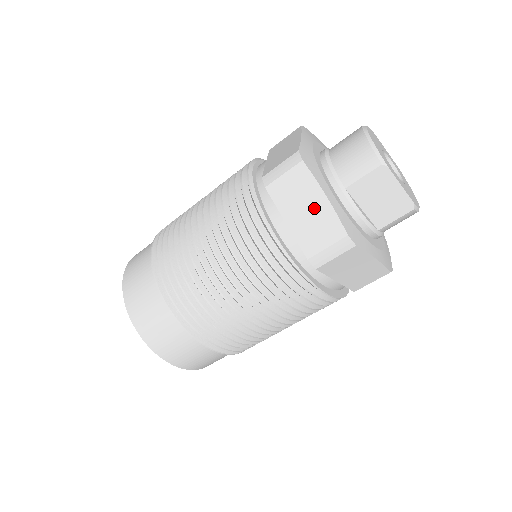
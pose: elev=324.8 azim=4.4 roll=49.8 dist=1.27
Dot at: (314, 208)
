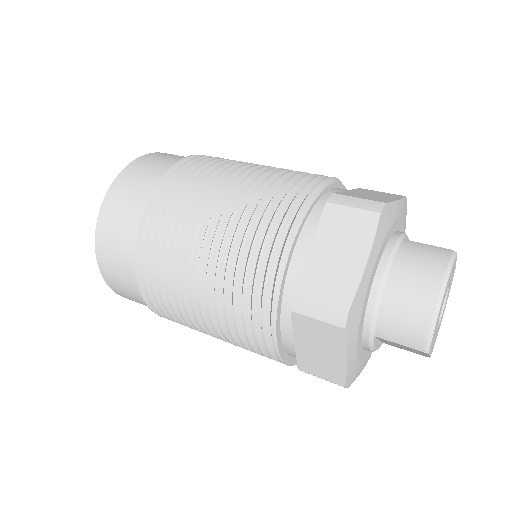
Dot at: (329, 357)
